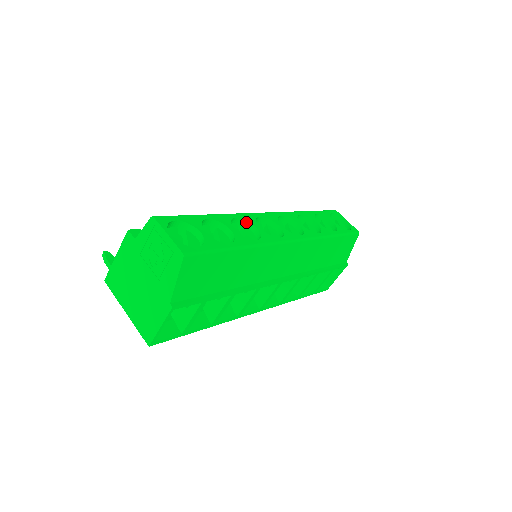
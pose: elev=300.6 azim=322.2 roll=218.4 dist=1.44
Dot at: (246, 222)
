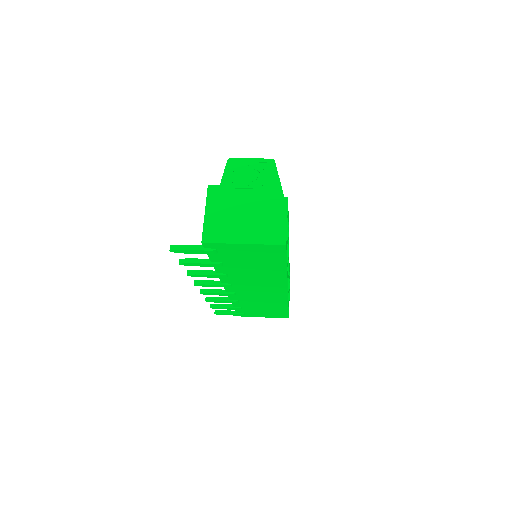
Dot at: occluded
